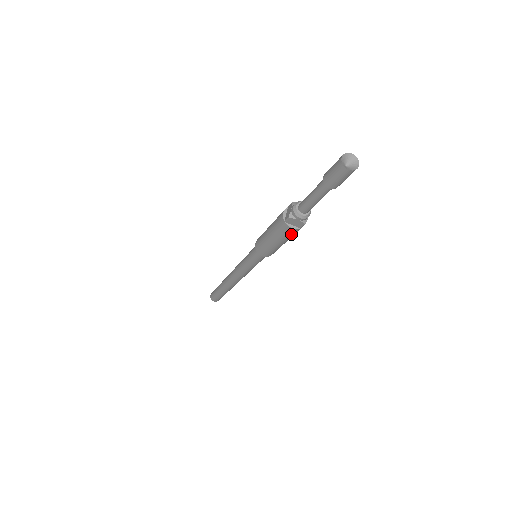
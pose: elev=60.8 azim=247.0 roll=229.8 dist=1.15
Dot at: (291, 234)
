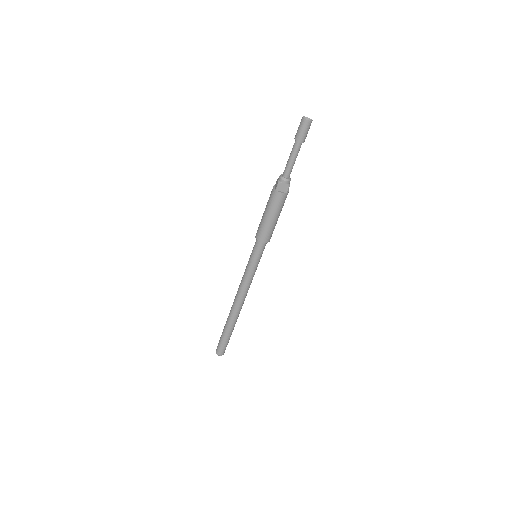
Dot at: (281, 202)
